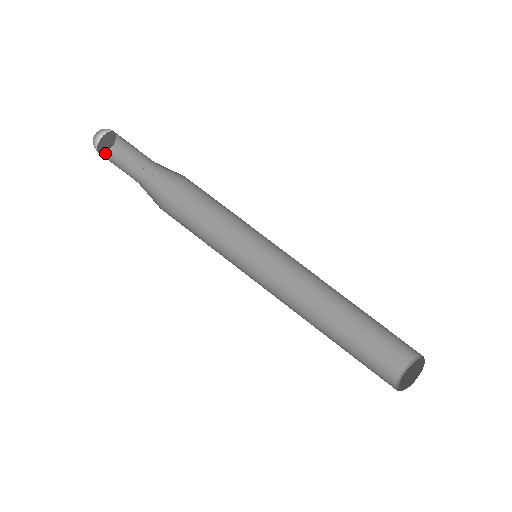
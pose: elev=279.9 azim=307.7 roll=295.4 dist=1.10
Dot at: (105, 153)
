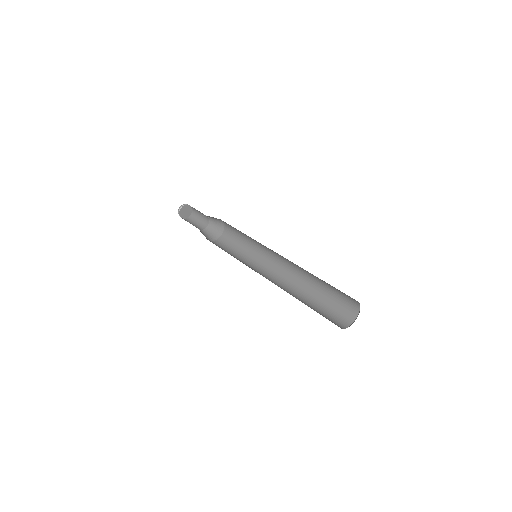
Dot at: (183, 218)
